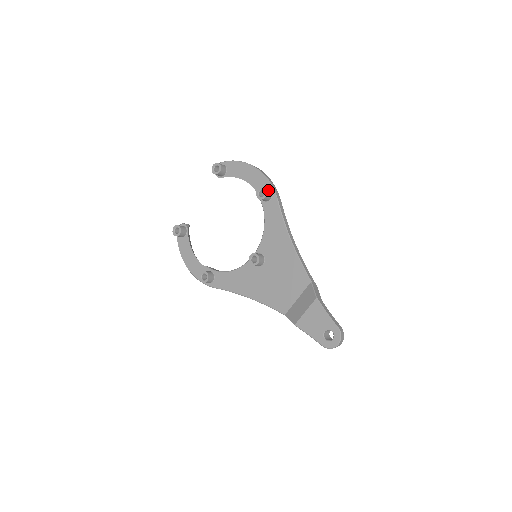
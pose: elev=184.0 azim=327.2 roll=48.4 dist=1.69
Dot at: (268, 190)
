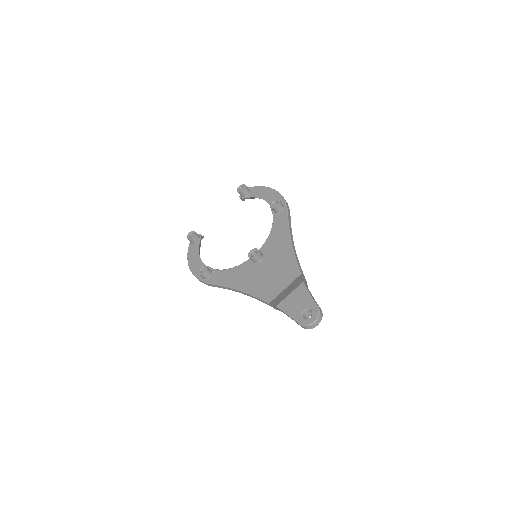
Dot at: occluded
